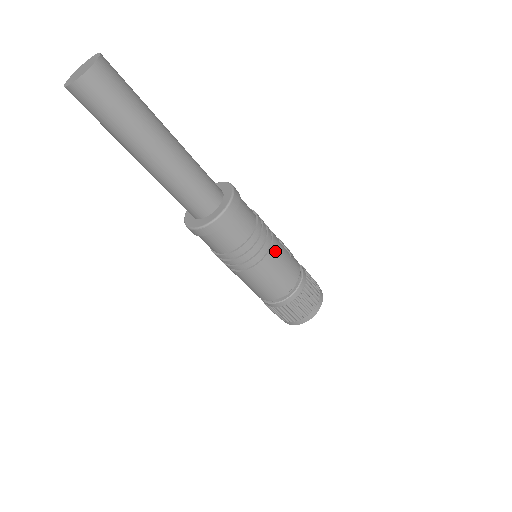
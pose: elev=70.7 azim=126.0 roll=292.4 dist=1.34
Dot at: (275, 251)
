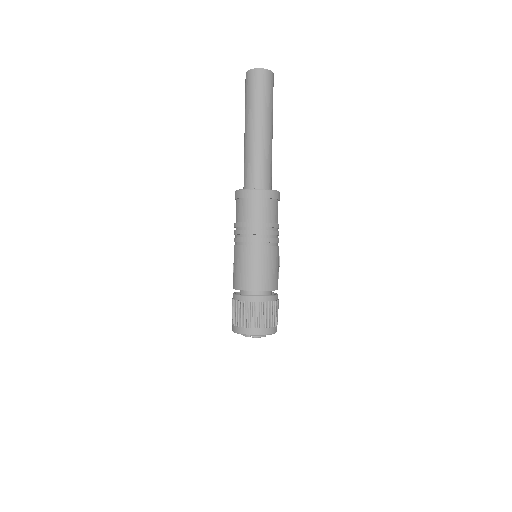
Dot at: (274, 252)
